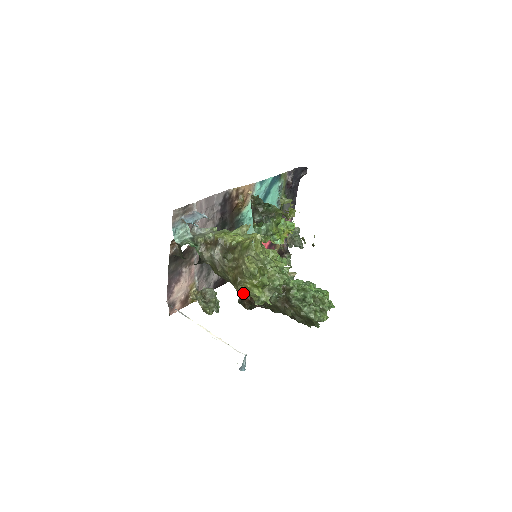
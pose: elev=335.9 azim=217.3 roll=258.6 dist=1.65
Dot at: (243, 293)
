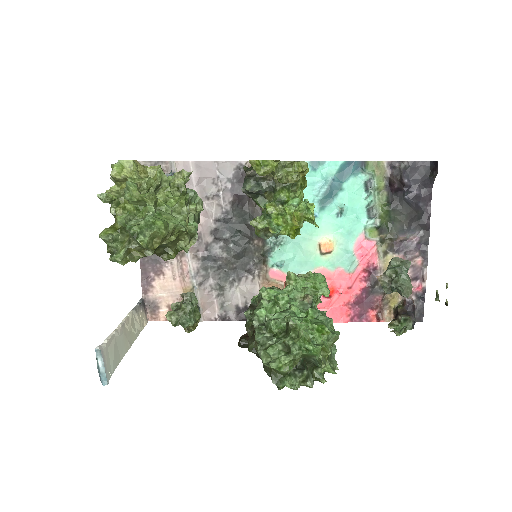
Dot at: occluded
